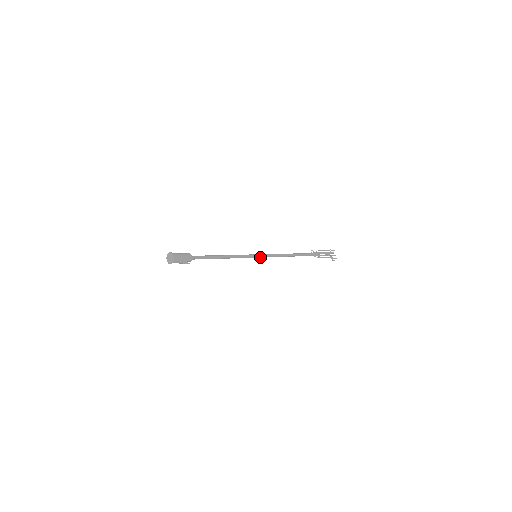
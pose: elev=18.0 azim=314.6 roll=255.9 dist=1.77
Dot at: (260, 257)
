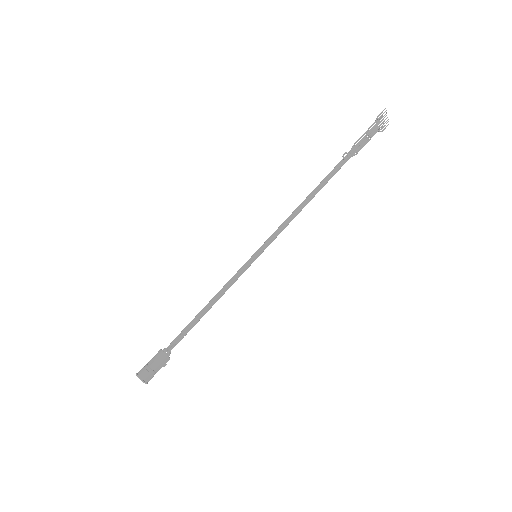
Dot at: (262, 249)
